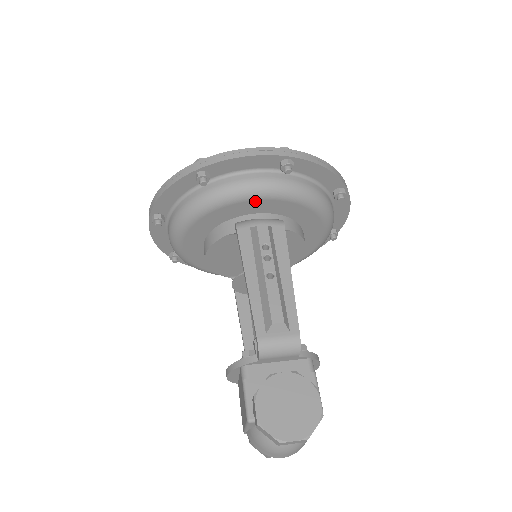
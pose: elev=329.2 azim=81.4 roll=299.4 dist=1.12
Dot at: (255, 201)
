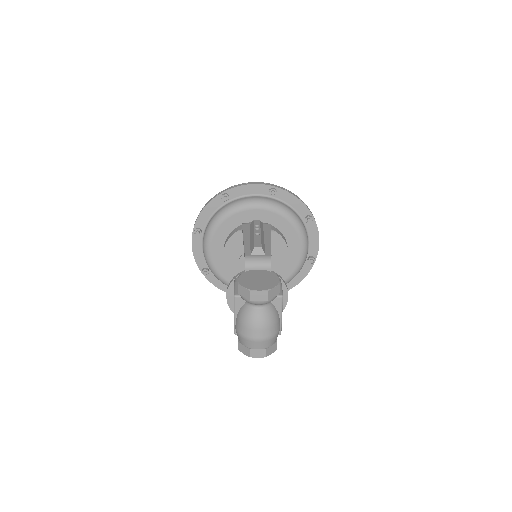
Dot at: (254, 210)
